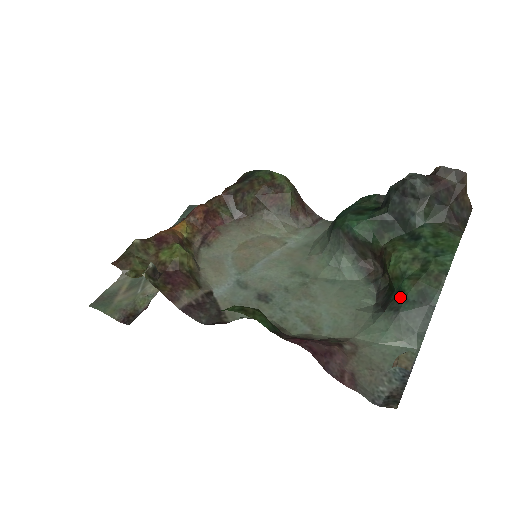
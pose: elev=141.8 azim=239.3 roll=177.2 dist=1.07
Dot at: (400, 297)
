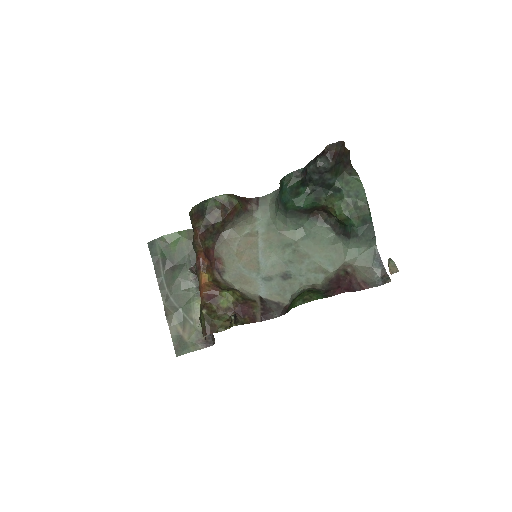
Dot at: (354, 229)
